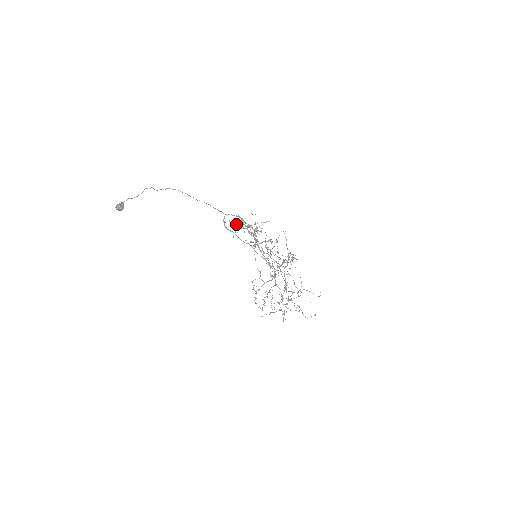
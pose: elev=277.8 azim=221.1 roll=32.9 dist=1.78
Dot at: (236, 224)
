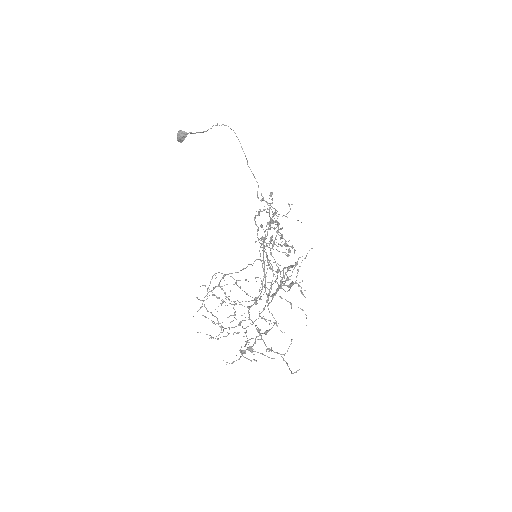
Dot at: (268, 222)
